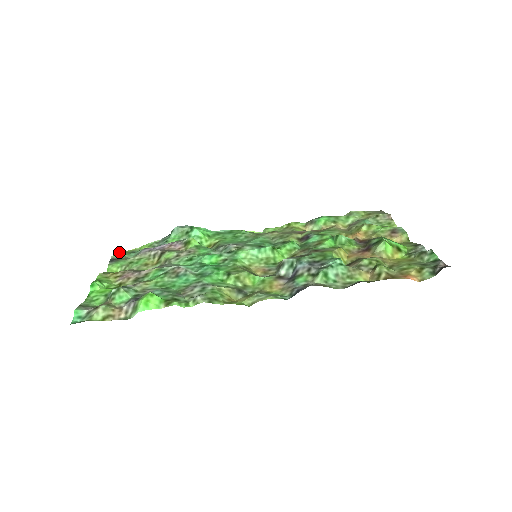
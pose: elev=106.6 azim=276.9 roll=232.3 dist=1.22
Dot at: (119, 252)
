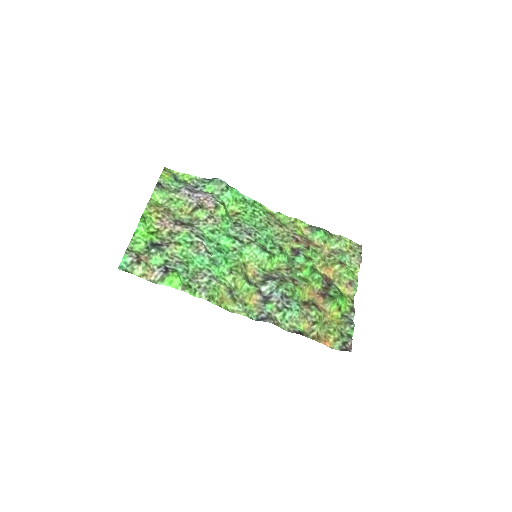
Dot at: (166, 169)
